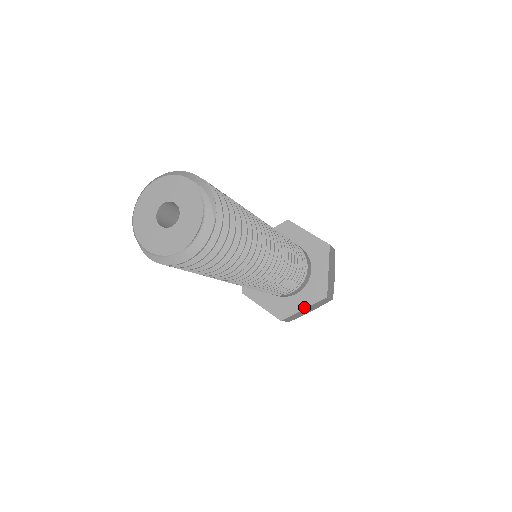
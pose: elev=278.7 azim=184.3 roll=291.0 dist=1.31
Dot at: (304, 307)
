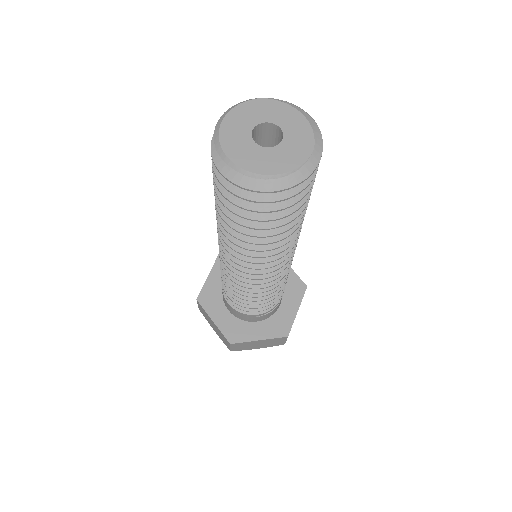
Dot at: (297, 309)
